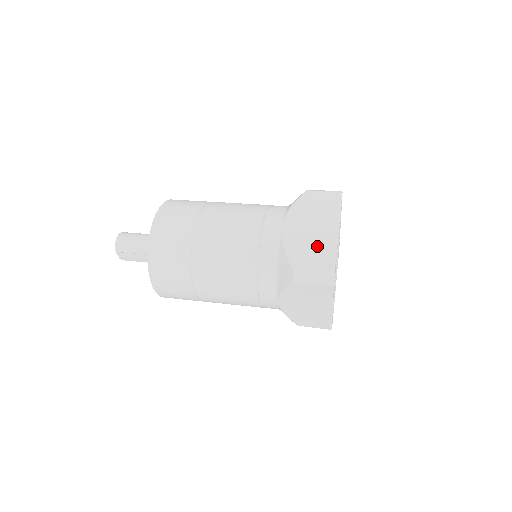
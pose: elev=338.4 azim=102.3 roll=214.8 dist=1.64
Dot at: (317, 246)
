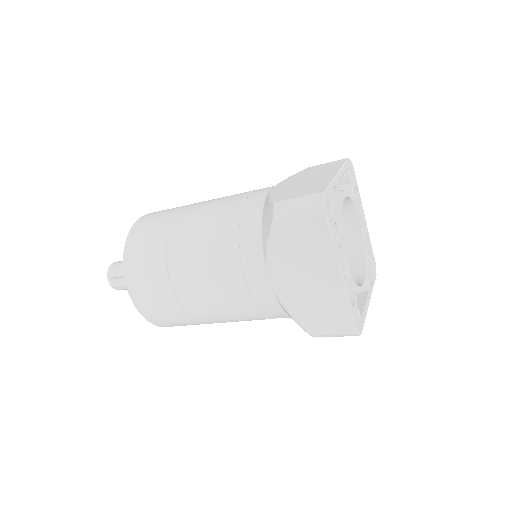
Dot at: (308, 185)
